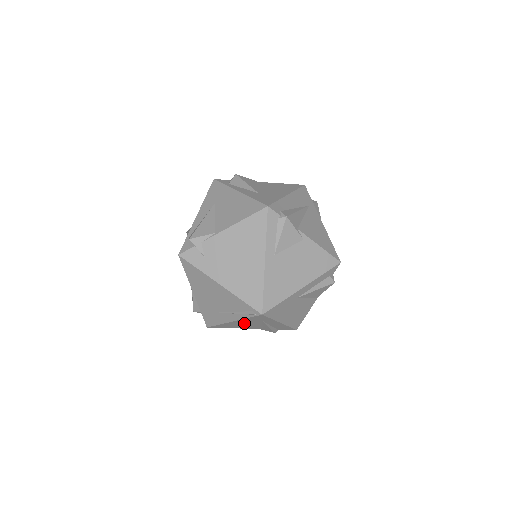
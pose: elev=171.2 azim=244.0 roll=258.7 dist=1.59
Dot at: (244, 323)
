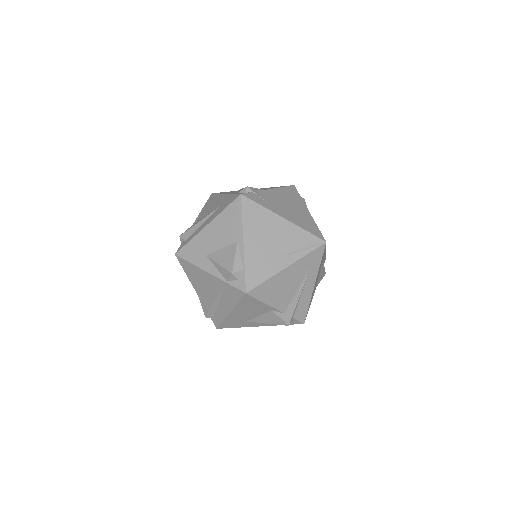
Dot at: (289, 278)
